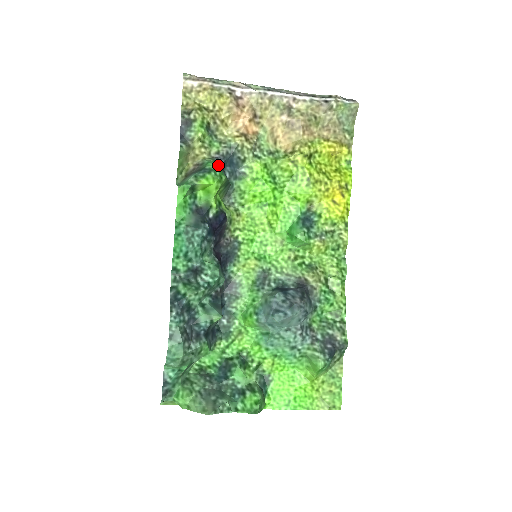
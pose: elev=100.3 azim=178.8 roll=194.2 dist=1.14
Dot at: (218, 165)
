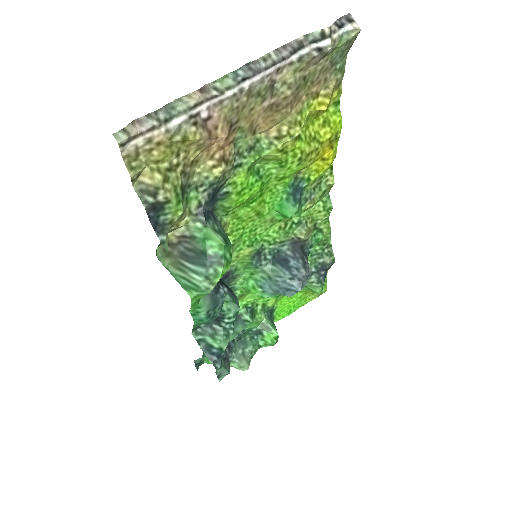
Dot at: (209, 225)
